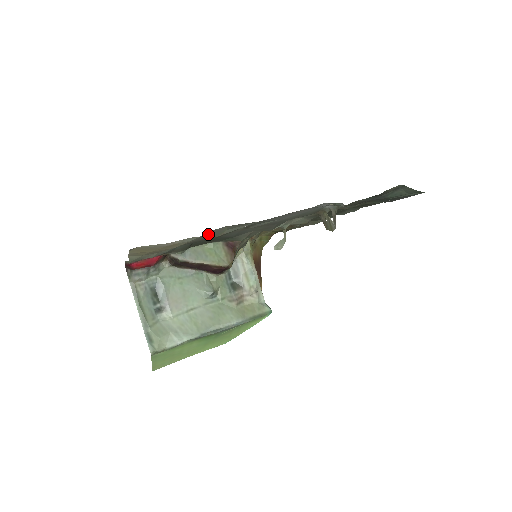
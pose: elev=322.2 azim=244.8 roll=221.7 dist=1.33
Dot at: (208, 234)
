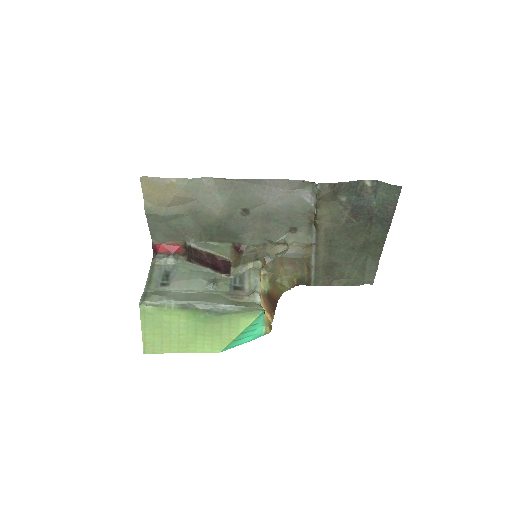
Dot at: (202, 192)
